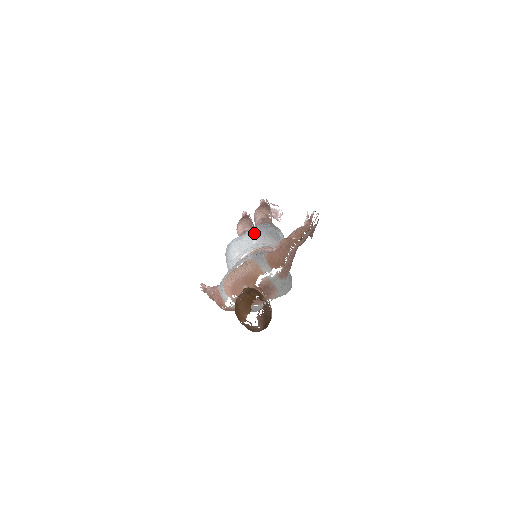
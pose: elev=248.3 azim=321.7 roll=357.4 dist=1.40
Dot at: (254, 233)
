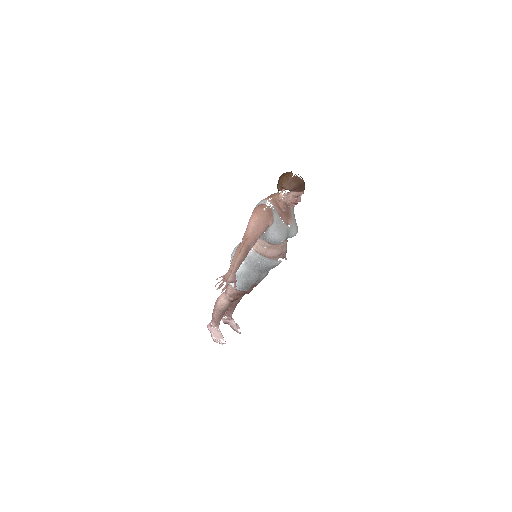
Dot at: occluded
